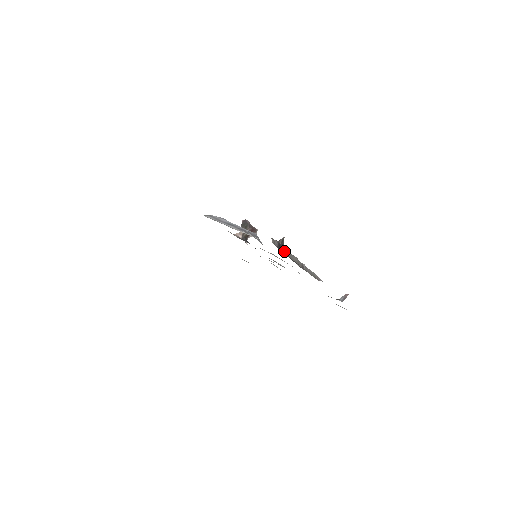
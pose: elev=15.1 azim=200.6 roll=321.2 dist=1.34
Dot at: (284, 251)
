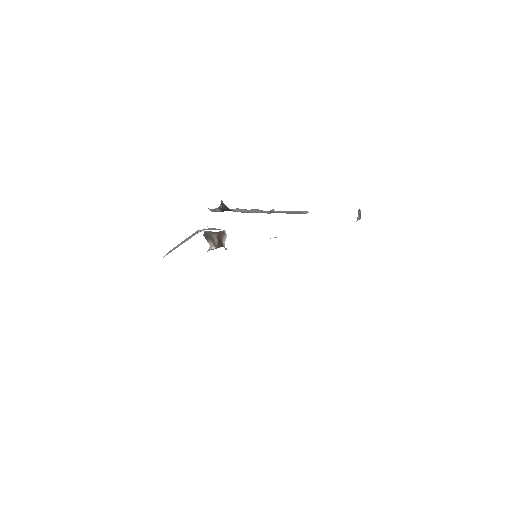
Dot at: occluded
